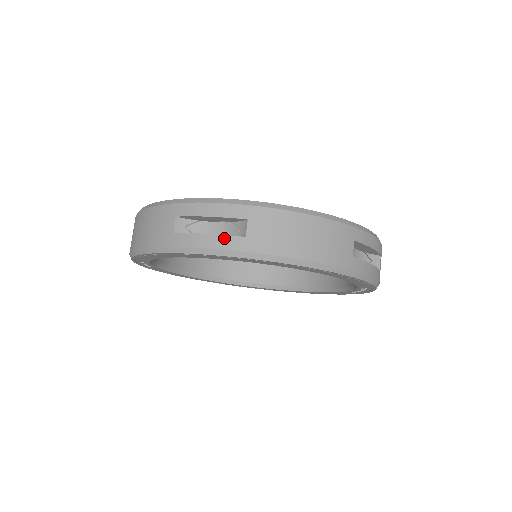
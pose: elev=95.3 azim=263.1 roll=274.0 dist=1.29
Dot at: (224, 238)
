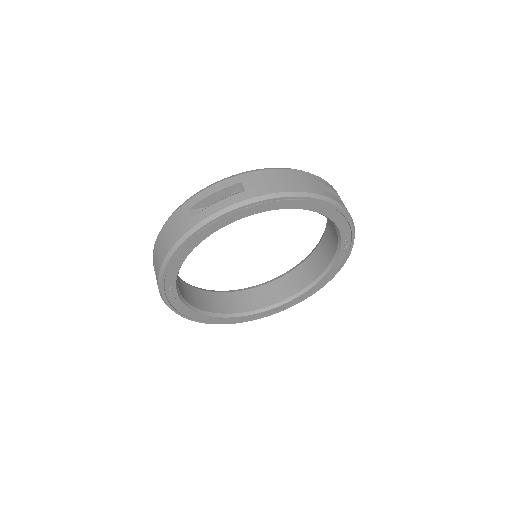
Dot at: (231, 198)
